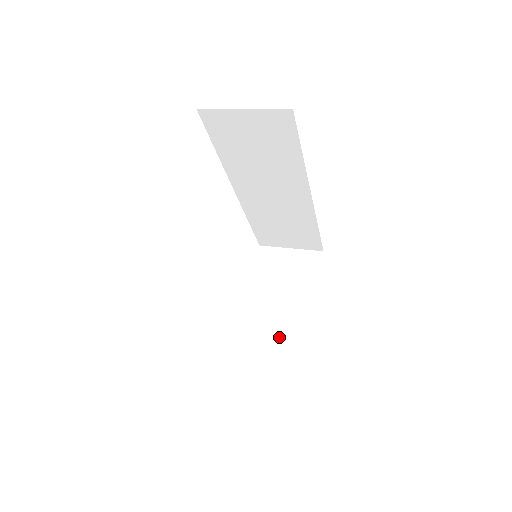
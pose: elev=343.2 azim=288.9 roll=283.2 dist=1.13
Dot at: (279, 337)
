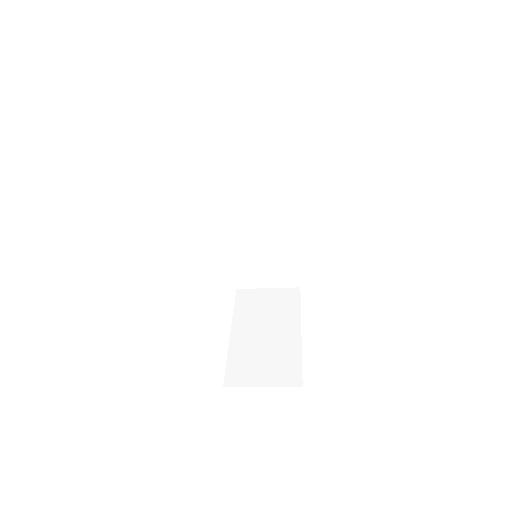
Dot at: (272, 362)
